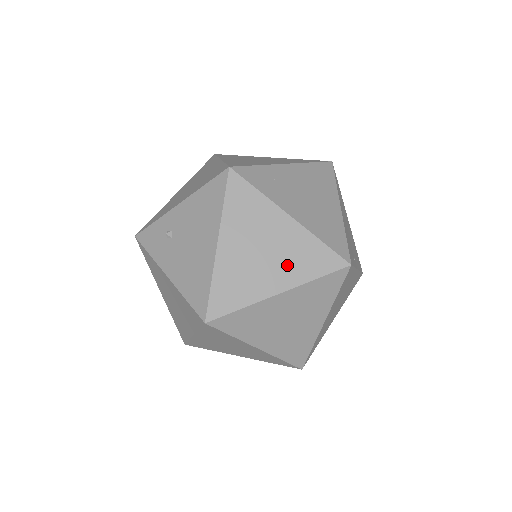
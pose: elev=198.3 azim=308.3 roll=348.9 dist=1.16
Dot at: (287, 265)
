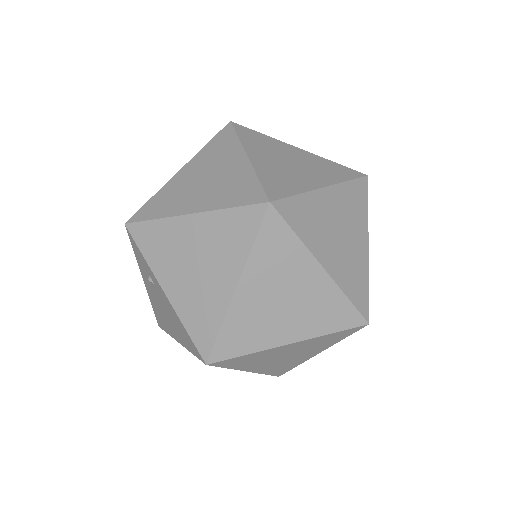
Dot at: occluded
